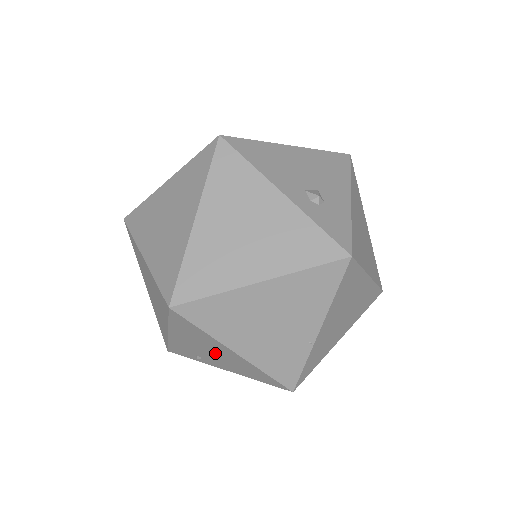
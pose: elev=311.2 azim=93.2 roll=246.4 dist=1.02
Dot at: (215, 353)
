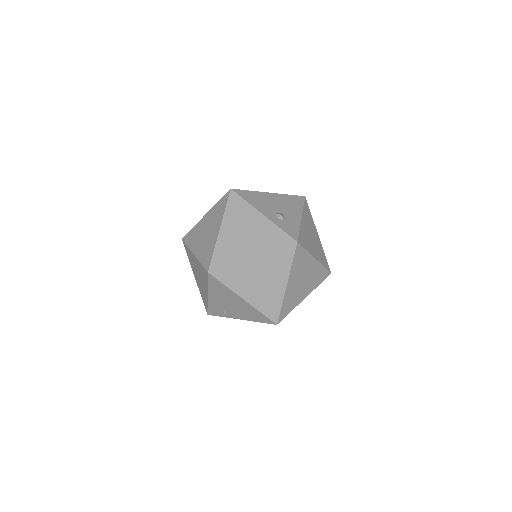
Dot at: (233, 304)
